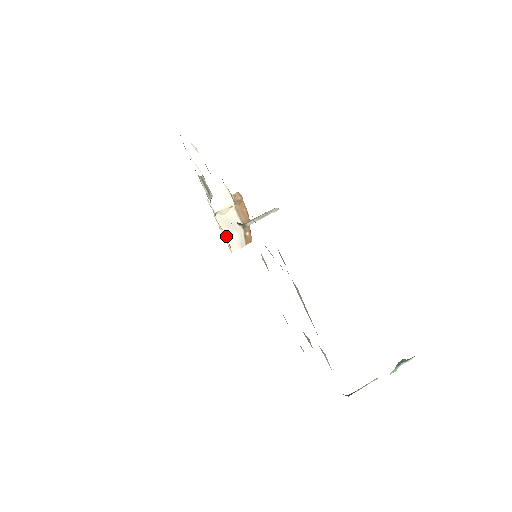
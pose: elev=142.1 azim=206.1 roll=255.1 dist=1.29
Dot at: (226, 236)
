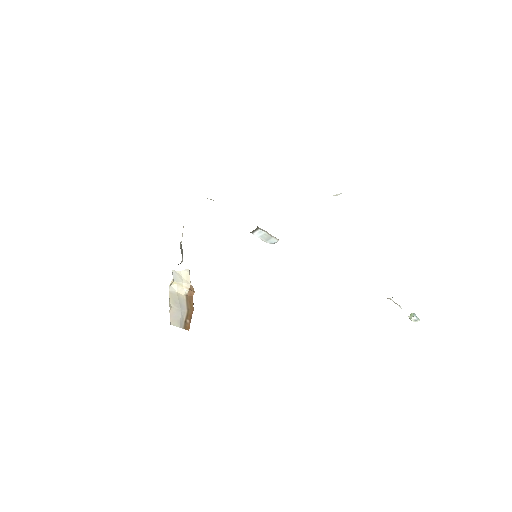
Dot at: (170, 308)
